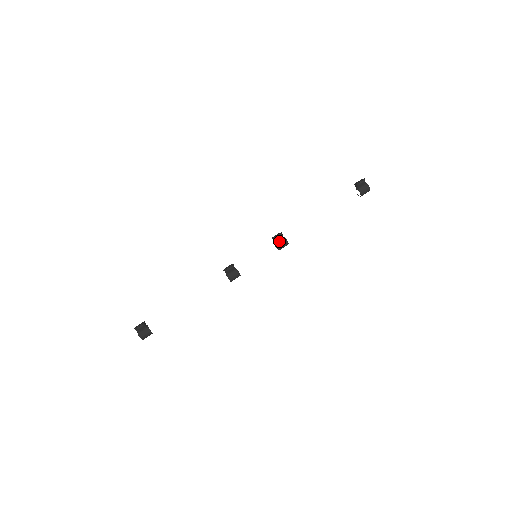
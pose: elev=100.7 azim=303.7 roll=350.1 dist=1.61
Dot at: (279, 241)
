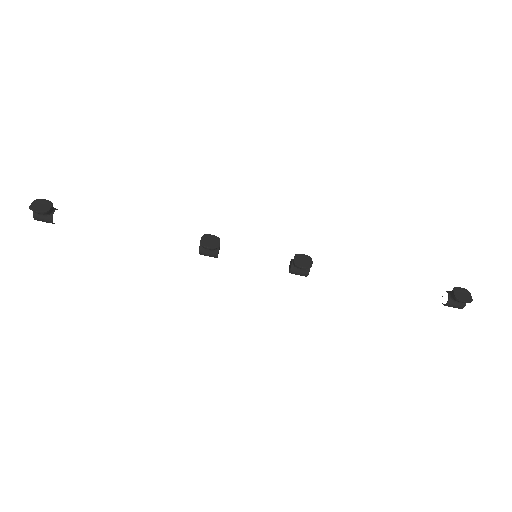
Dot at: (299, 268)
